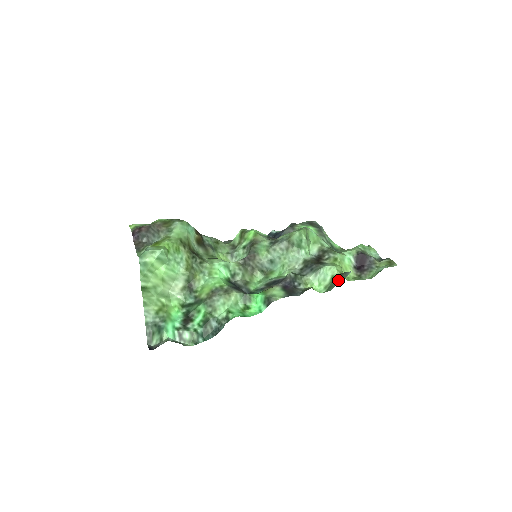
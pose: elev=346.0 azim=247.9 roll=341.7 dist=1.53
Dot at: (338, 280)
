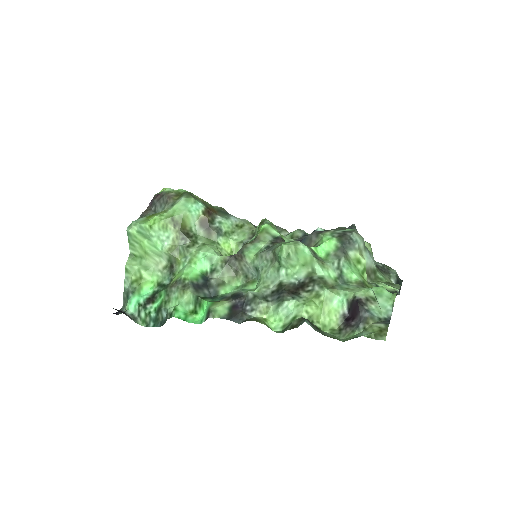
Dot at: (293, 324)
